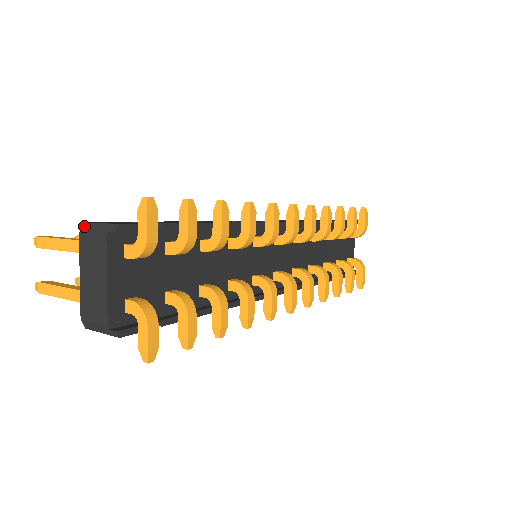
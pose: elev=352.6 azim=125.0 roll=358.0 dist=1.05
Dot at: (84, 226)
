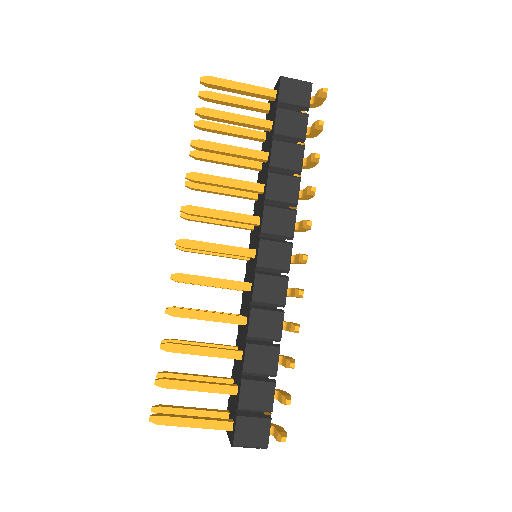
Dot at: occluded
